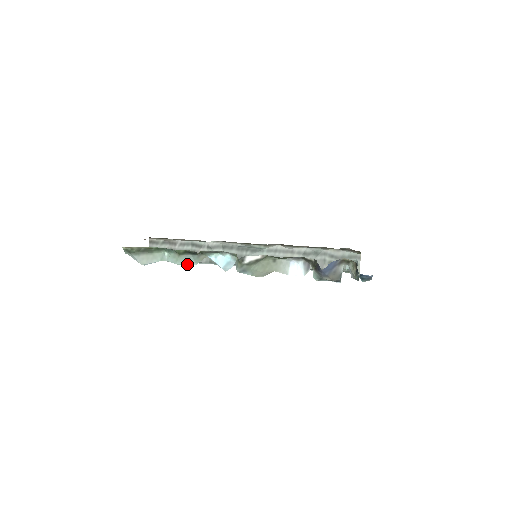
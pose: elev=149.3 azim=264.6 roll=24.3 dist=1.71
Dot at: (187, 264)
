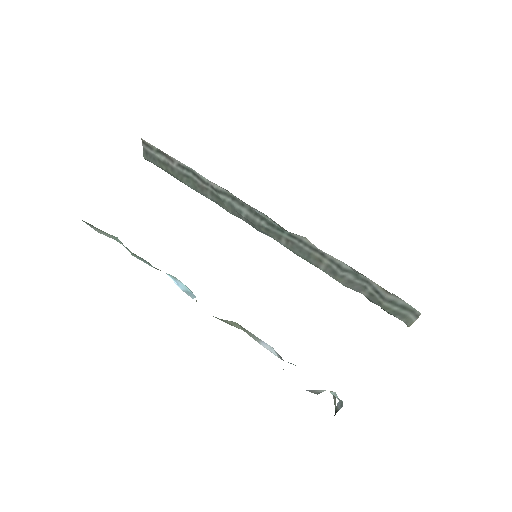
Dot at: (144, 262)
